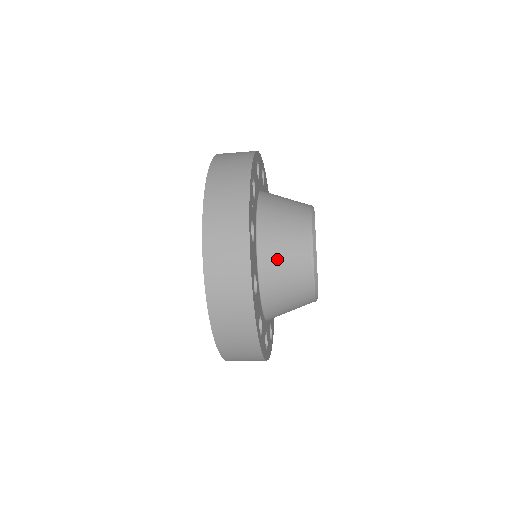
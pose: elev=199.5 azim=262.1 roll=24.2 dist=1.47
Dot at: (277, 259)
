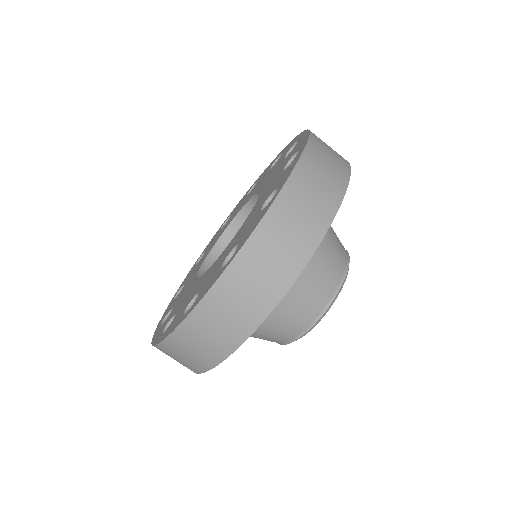
Dot at: (303, 279)
